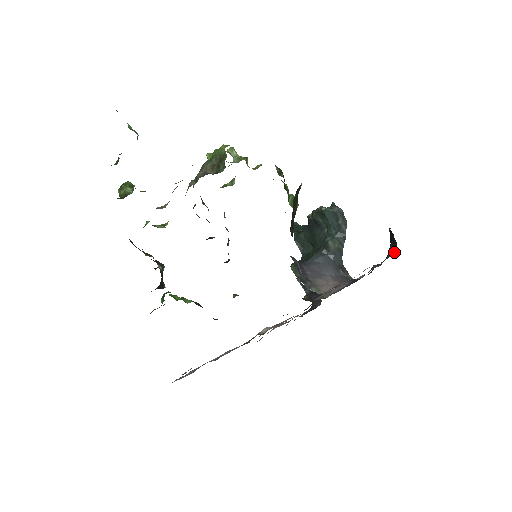
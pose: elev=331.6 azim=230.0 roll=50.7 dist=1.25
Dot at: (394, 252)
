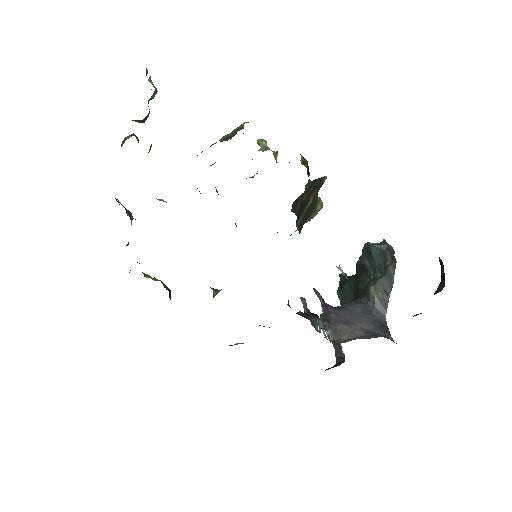
Dot at: (441, 289)
